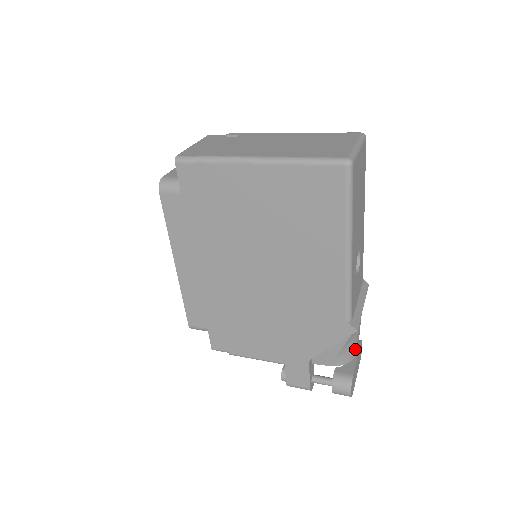
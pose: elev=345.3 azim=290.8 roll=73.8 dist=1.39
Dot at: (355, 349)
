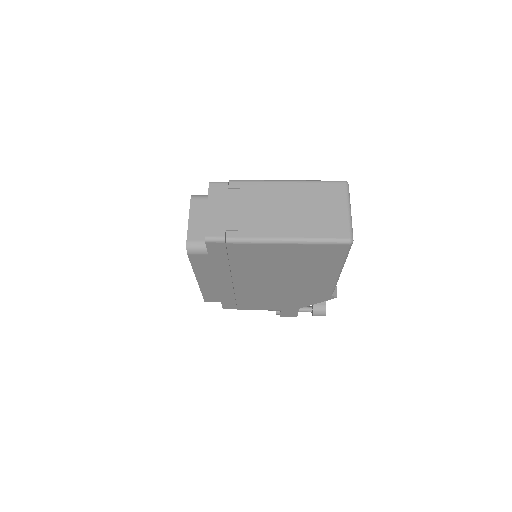
Dot at: occluded
